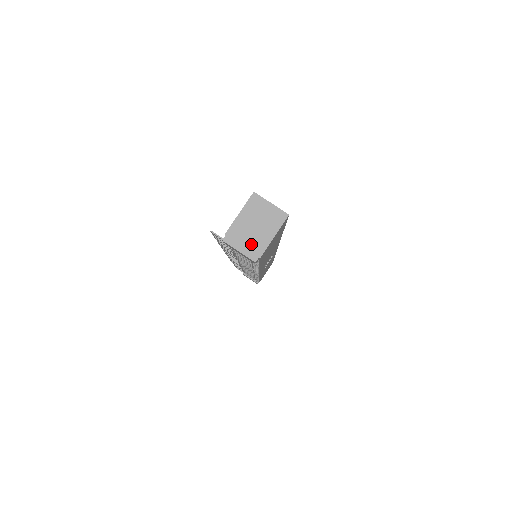
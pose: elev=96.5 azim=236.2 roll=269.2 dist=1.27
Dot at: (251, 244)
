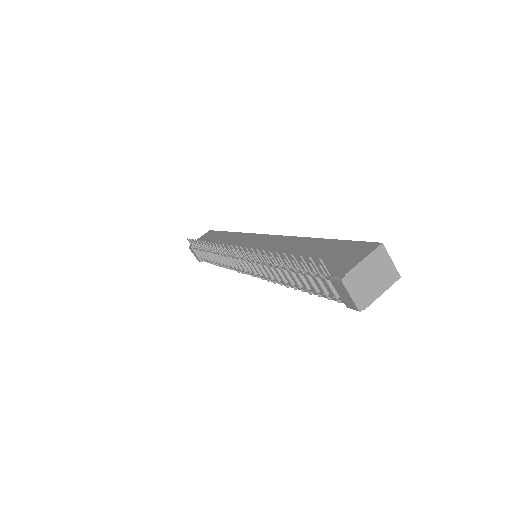
Dot at: (363, 293)
